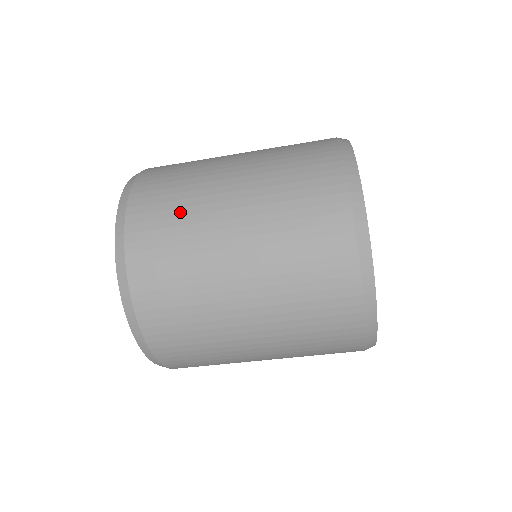
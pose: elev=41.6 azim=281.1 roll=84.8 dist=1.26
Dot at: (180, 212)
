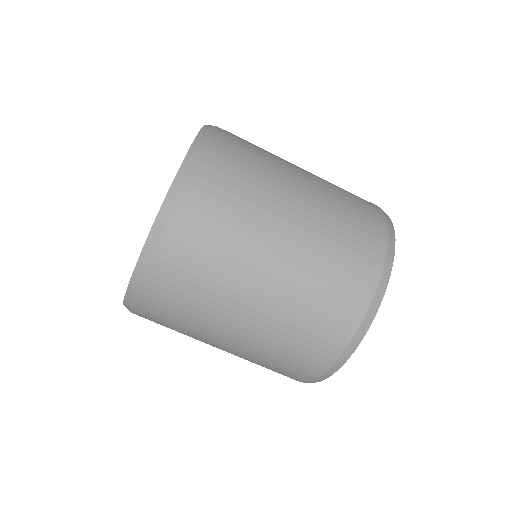
Dot at: (261, 149)
